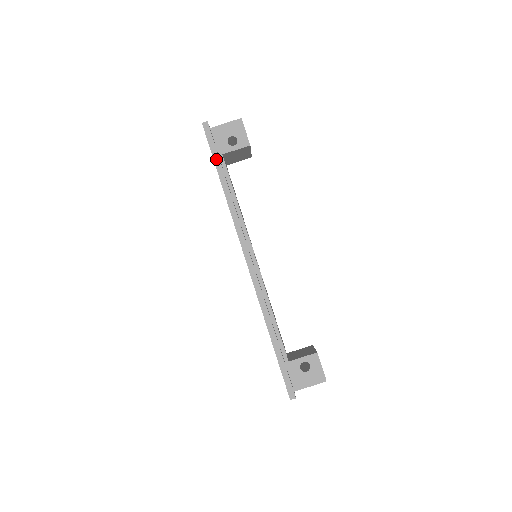
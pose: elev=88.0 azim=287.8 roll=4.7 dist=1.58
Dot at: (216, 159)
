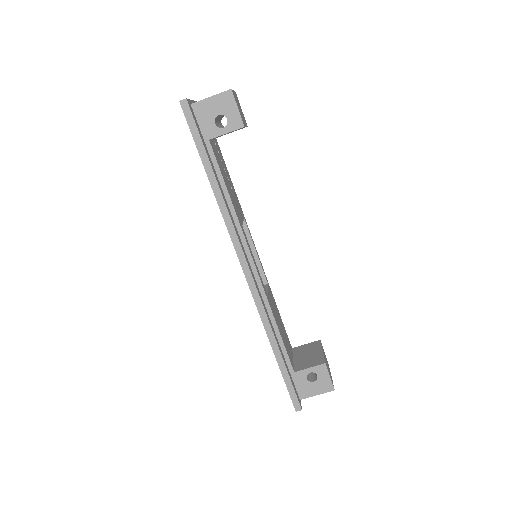
Dot at: (201, 150)
